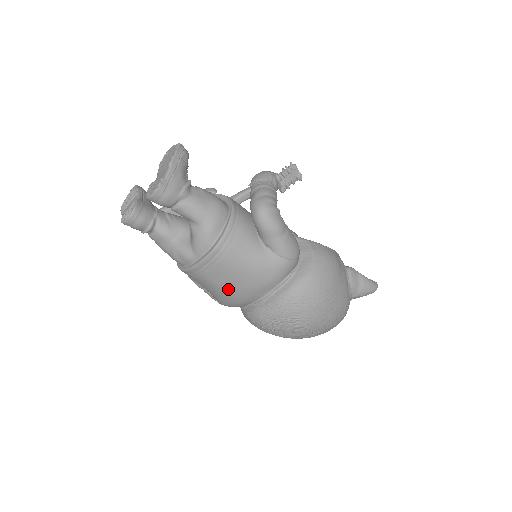
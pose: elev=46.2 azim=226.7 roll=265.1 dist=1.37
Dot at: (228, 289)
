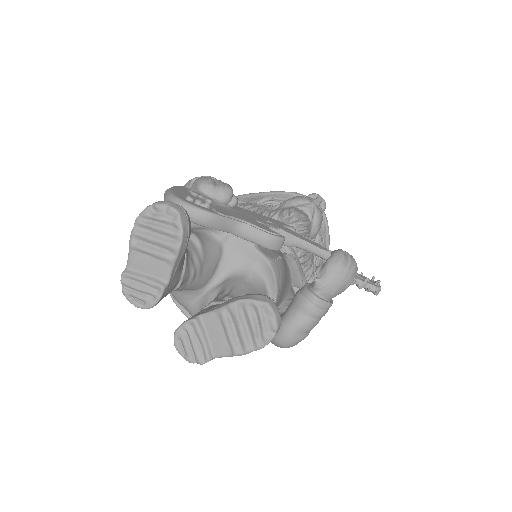
Dot at: occluded
